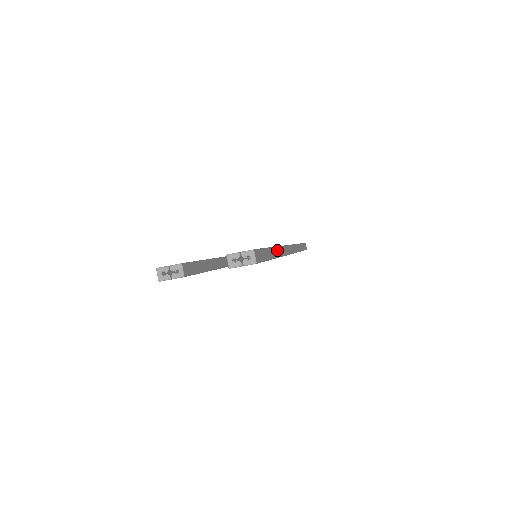
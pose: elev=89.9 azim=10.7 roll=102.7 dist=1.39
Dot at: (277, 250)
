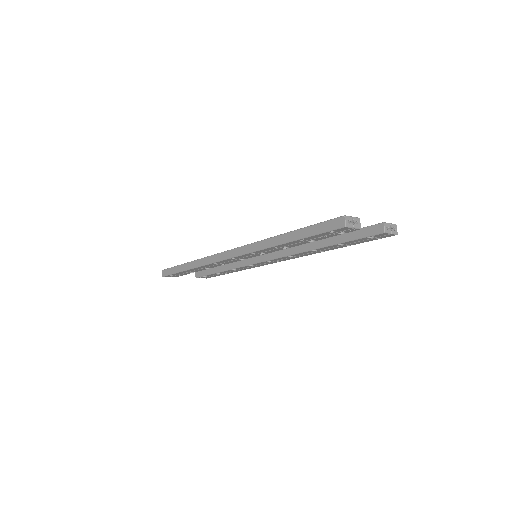
Dot at: occluded
